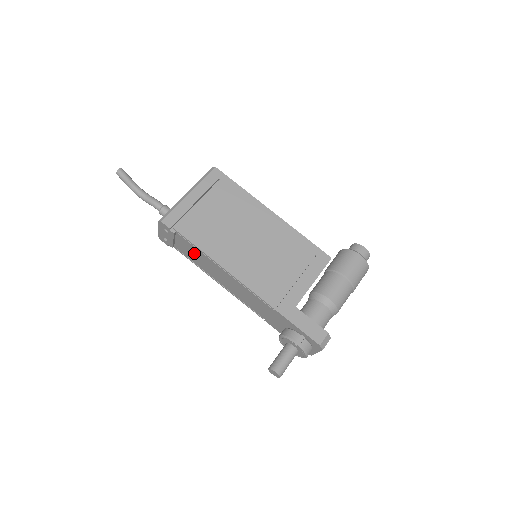
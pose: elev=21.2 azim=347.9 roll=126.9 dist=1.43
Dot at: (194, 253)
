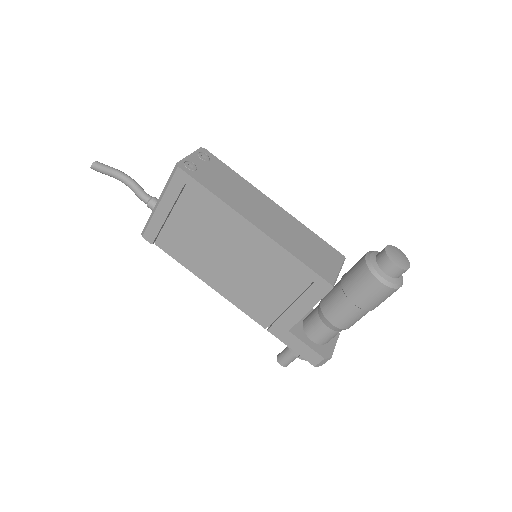
Dot at: occluded
